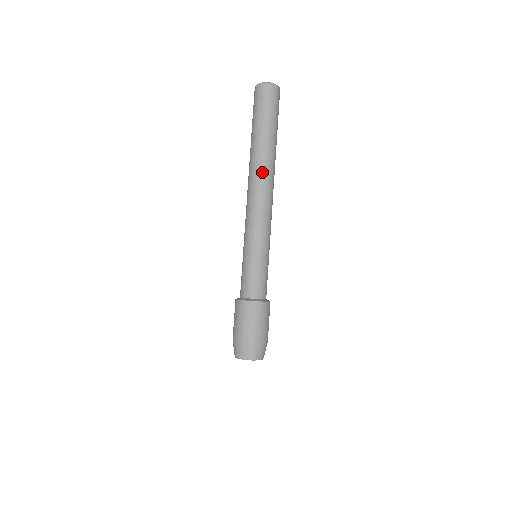
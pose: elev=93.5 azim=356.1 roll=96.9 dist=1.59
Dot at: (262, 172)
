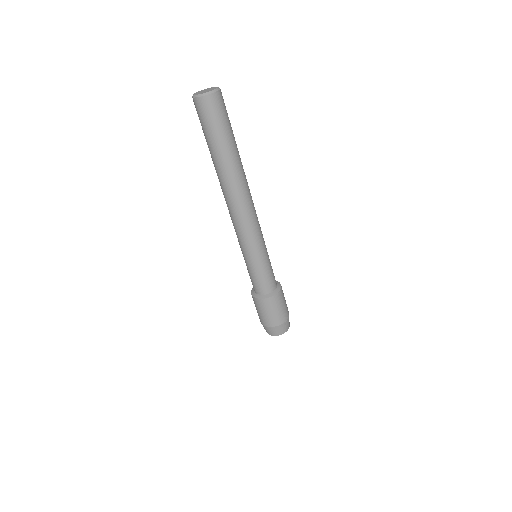
Dot at: (241, 188)
